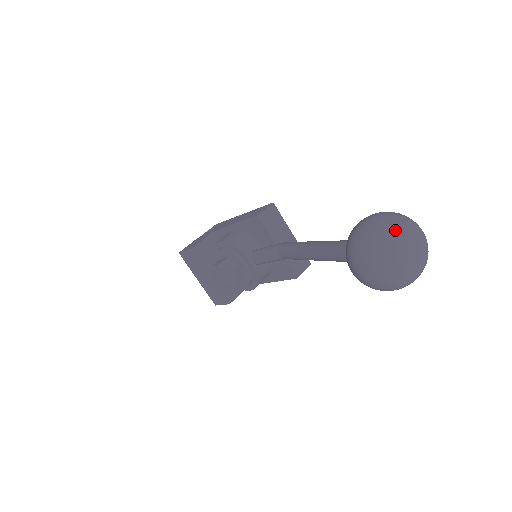
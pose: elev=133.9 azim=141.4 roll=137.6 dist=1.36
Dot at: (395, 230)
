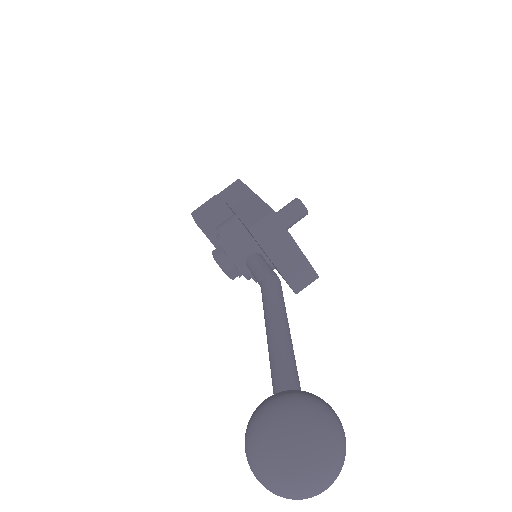
Dot at: (282, 463)
